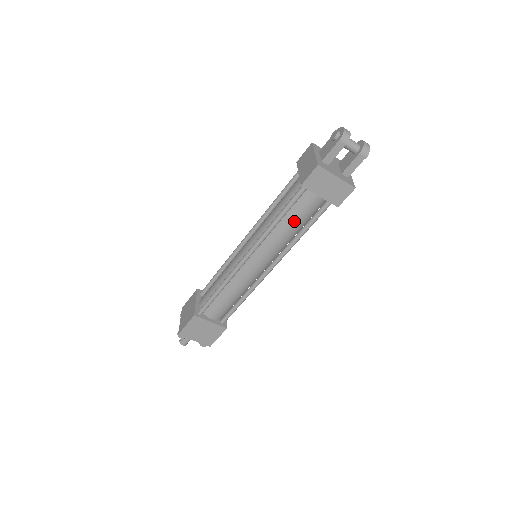
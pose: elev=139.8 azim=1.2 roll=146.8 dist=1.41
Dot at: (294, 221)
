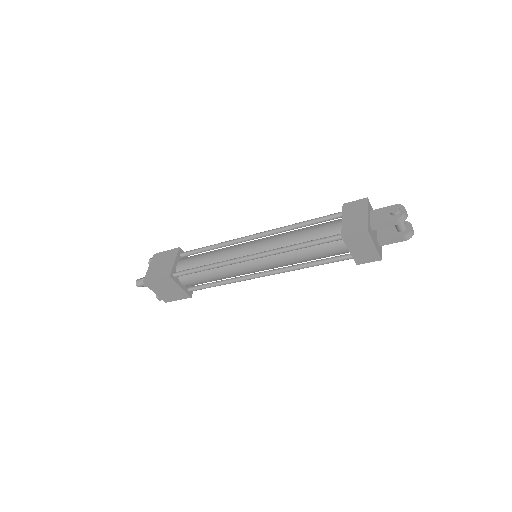
Dot at: (313, 254)
